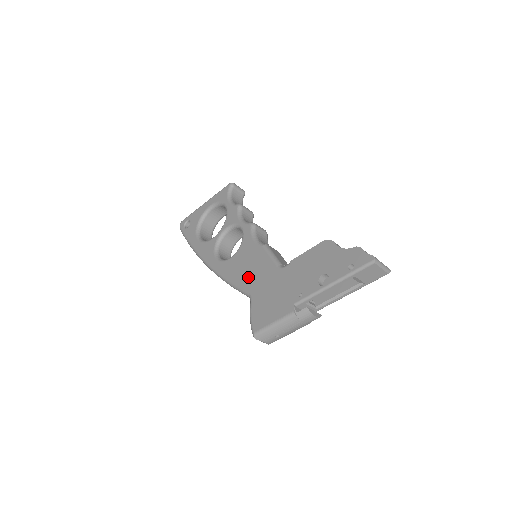
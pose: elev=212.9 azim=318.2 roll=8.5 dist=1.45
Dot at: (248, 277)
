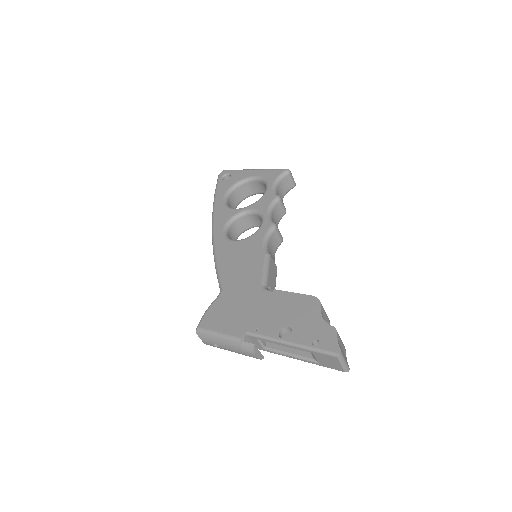
Dot at: (233, 272)
